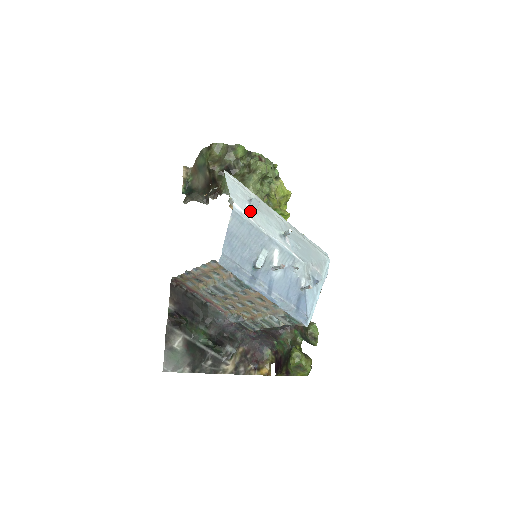
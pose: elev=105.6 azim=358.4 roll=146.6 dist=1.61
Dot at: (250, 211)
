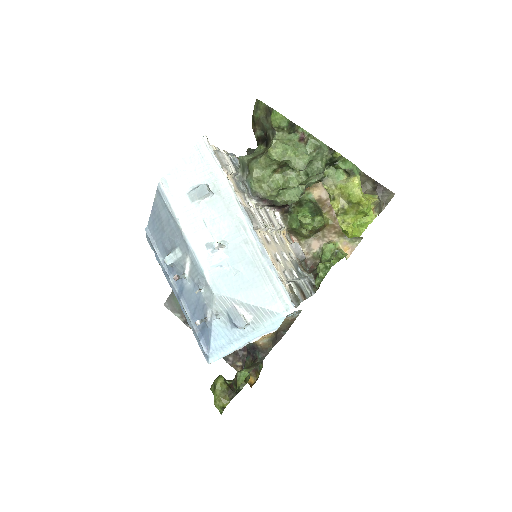
Dot at: (186, 198)
